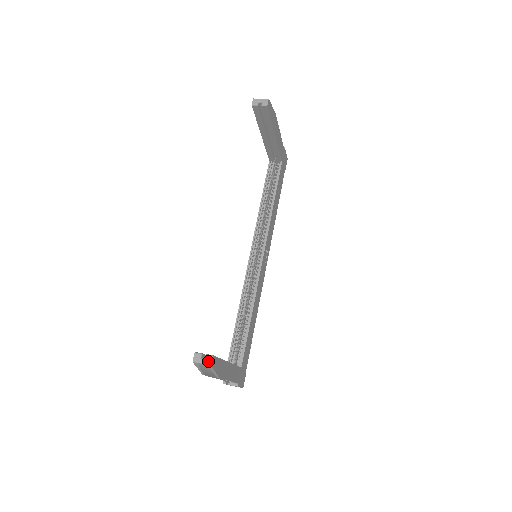
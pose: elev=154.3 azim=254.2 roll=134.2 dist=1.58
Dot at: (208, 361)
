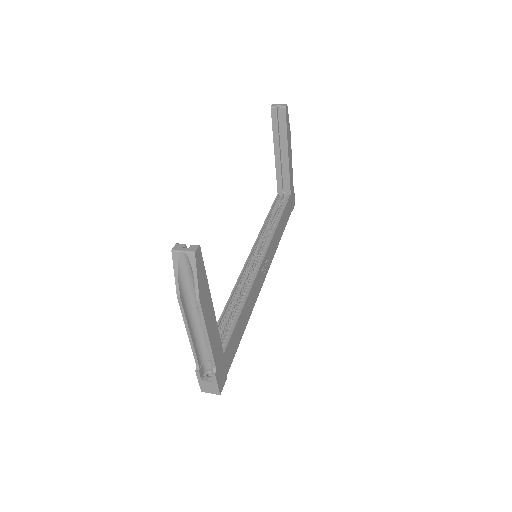
Dot at: (192, 249)
